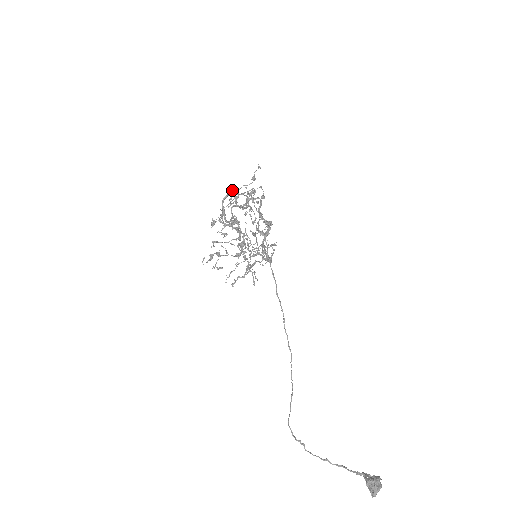
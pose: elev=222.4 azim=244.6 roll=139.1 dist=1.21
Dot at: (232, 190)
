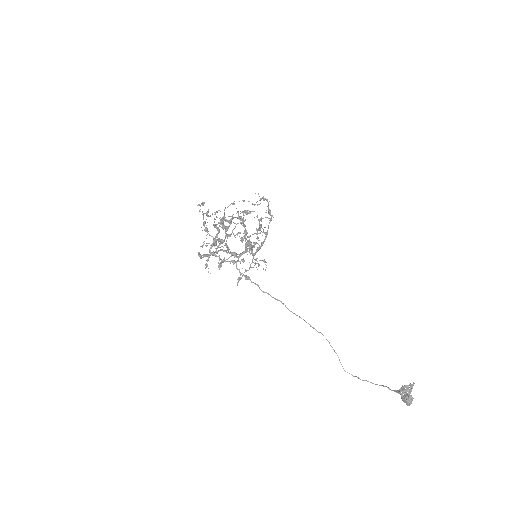
Dot at: (198, 255)
